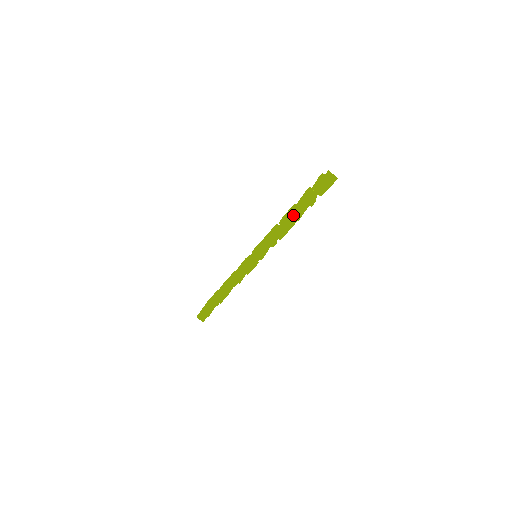
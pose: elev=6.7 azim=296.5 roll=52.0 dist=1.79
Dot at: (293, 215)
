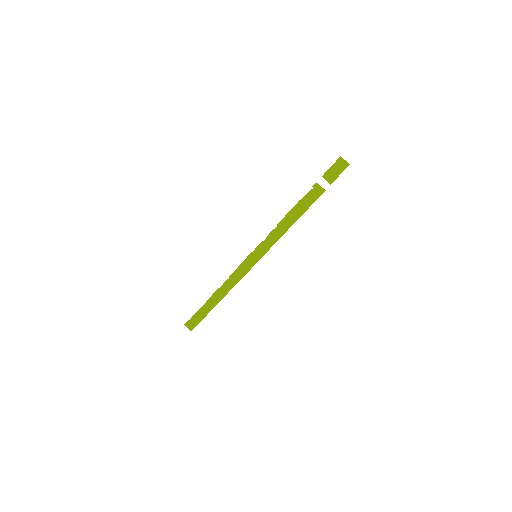
Dot at: (301, 204)
